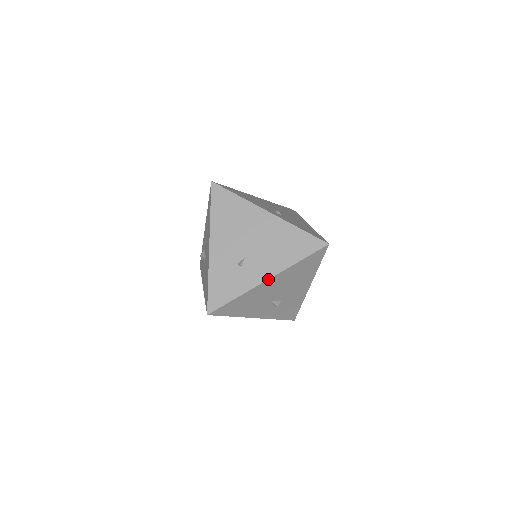
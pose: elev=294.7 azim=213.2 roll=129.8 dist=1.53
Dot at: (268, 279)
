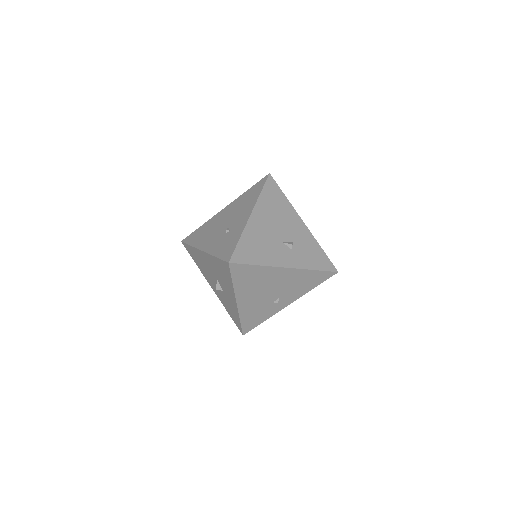
Dot at: (251, 214)
